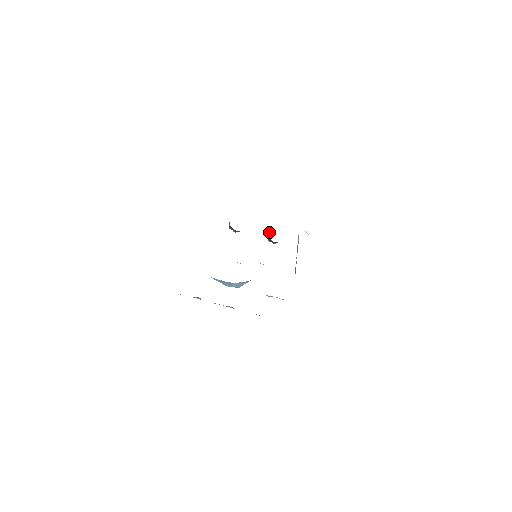
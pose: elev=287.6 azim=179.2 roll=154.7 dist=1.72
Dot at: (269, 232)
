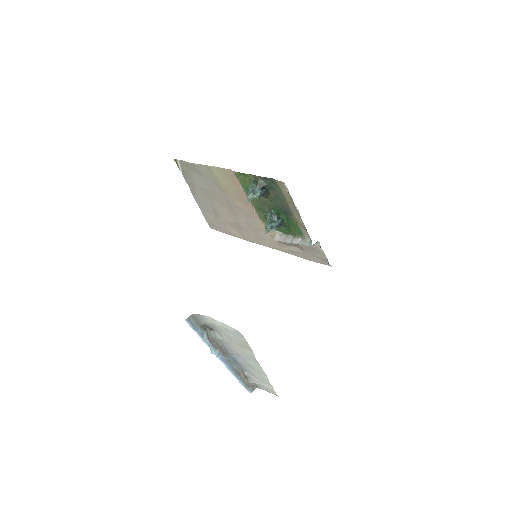
Dot at: (267, 220)
